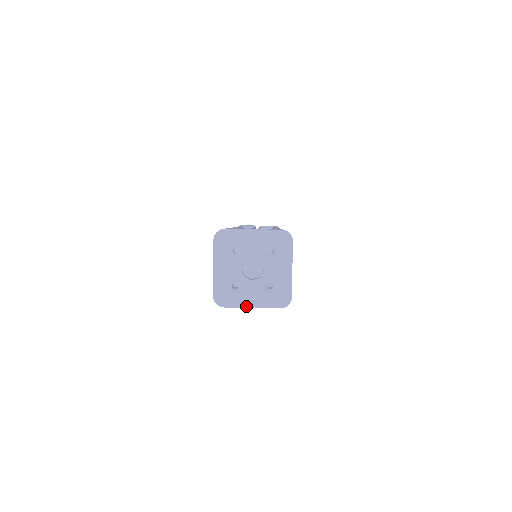
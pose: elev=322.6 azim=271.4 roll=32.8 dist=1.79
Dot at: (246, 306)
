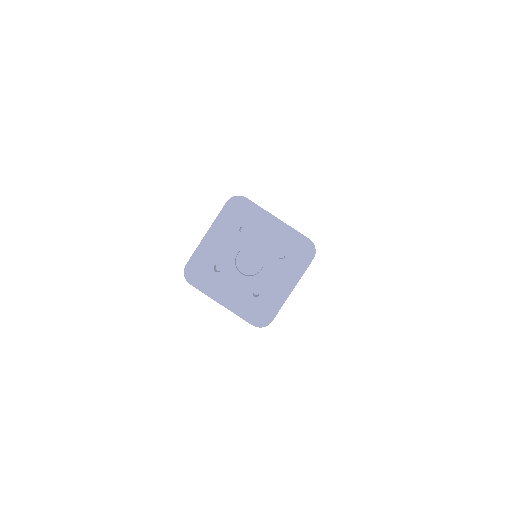
Dot at: (216, 298)
